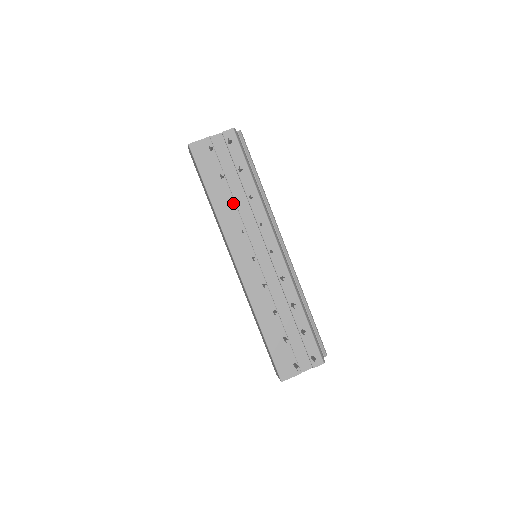
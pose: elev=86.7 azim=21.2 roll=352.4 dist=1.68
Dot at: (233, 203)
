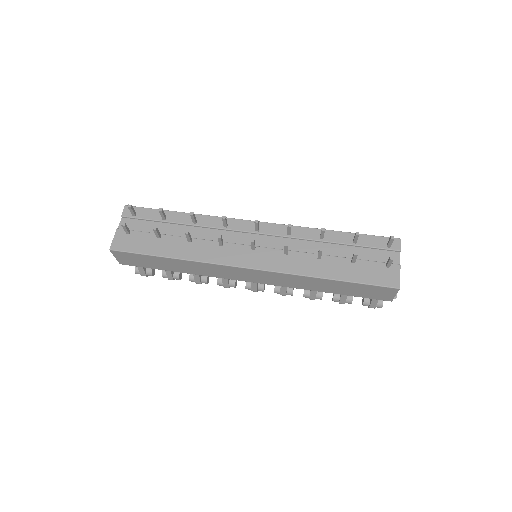
Dot at: (187, 233)
